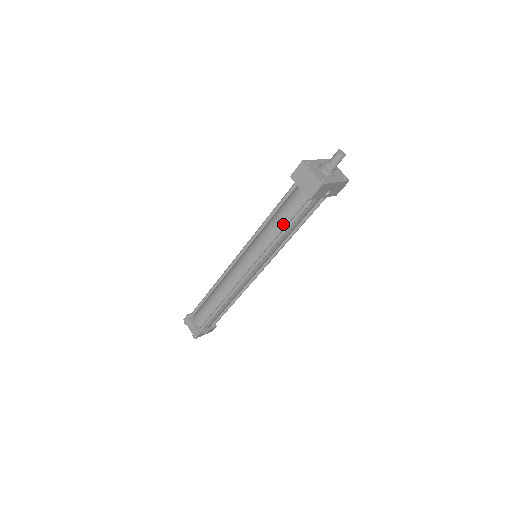
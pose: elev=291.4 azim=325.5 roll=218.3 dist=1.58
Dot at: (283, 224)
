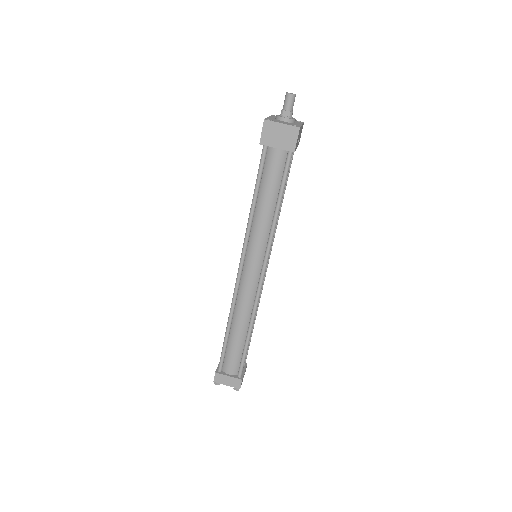
Dot at: (273, 200)
